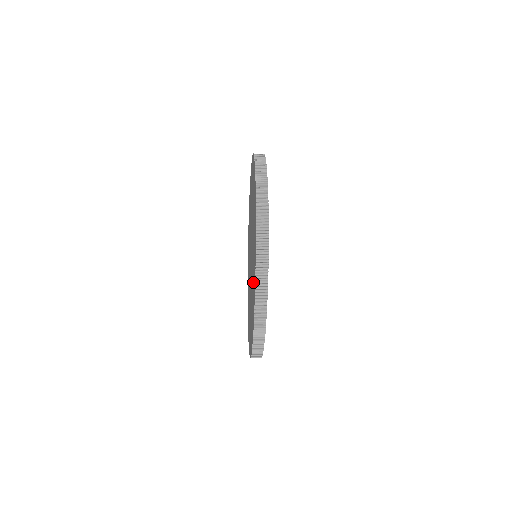
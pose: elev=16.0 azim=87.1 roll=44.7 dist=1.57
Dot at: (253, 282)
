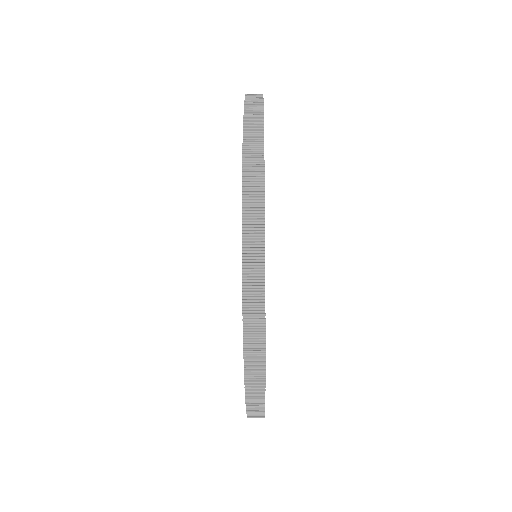
Dot at: occluded
